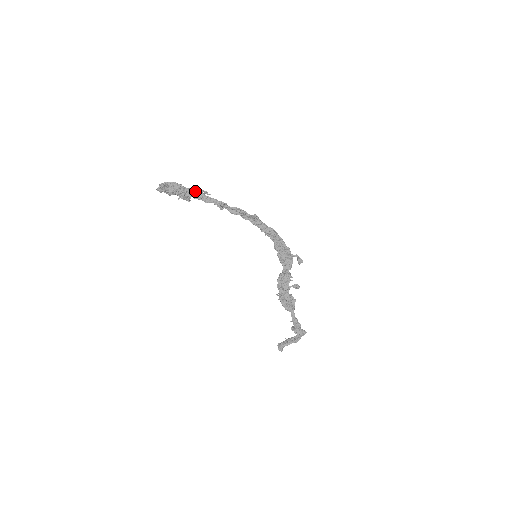
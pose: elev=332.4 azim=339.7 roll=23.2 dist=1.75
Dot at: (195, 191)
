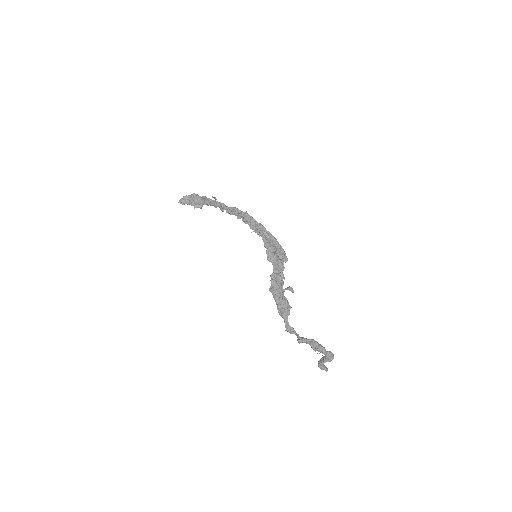
Dot at: (204, 198)
